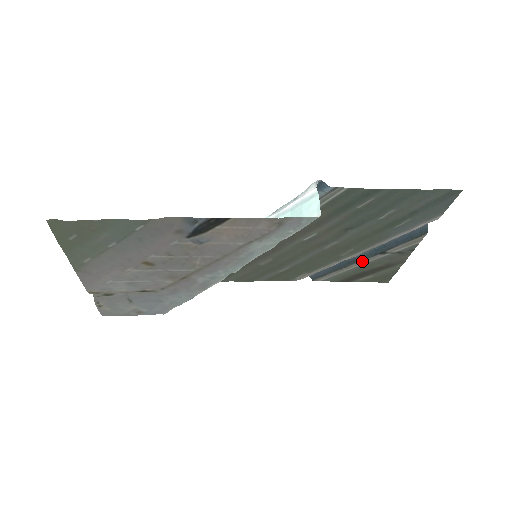
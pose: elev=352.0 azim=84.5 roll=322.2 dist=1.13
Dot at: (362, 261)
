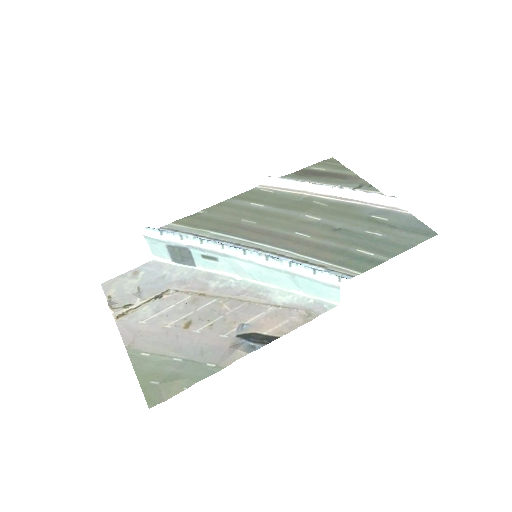
Dot at: occluded
